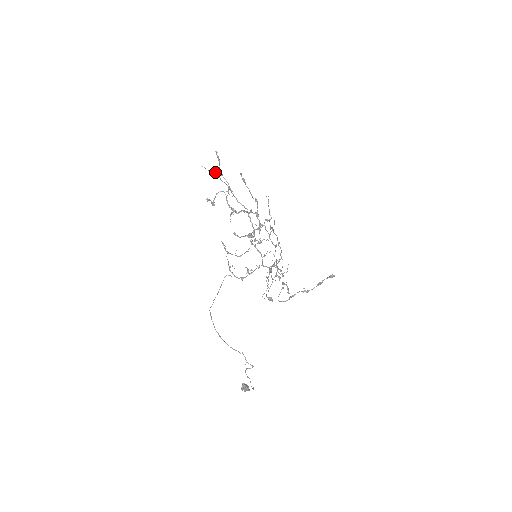
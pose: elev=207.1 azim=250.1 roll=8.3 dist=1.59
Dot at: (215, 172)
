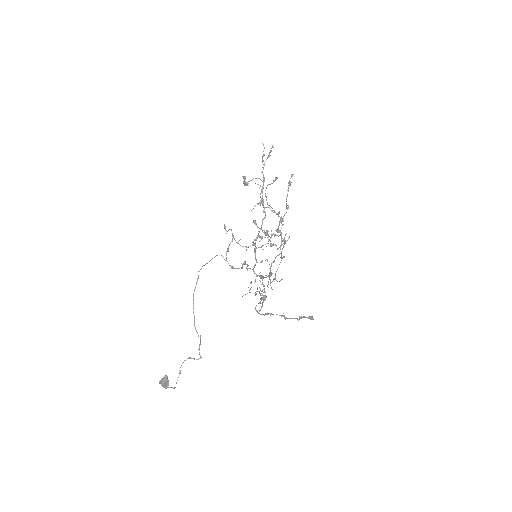
Dot at: occluded
